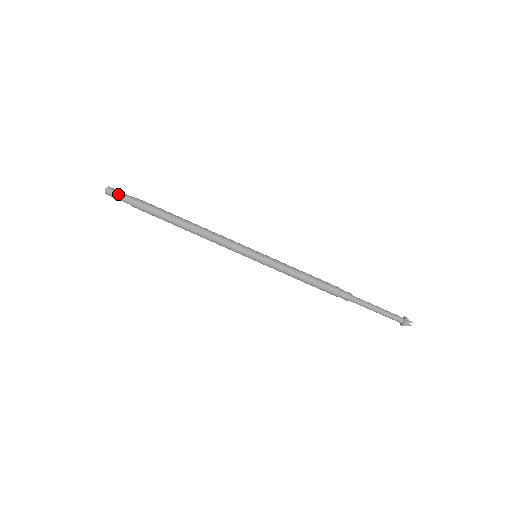
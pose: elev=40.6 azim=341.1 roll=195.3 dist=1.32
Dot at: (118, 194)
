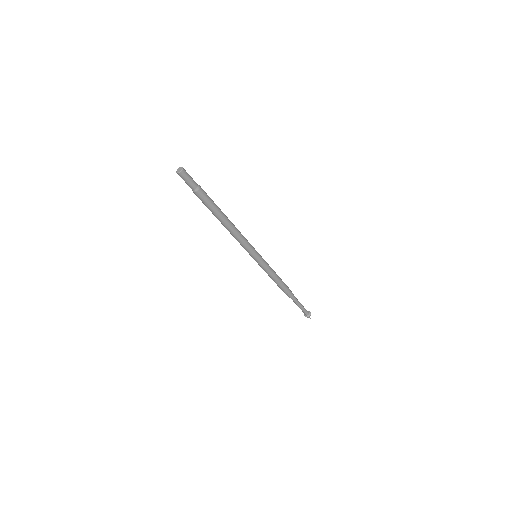
Dot at: (189, 179)
